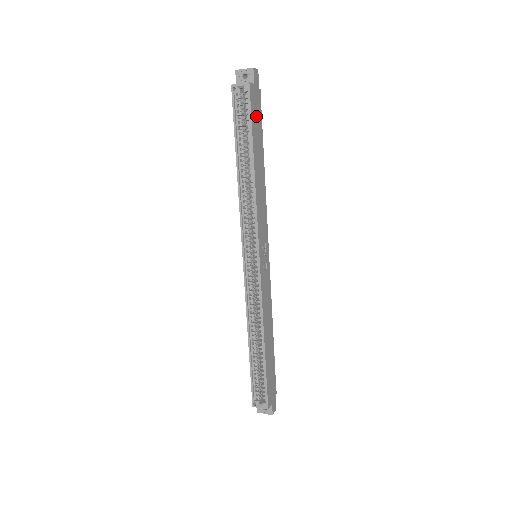
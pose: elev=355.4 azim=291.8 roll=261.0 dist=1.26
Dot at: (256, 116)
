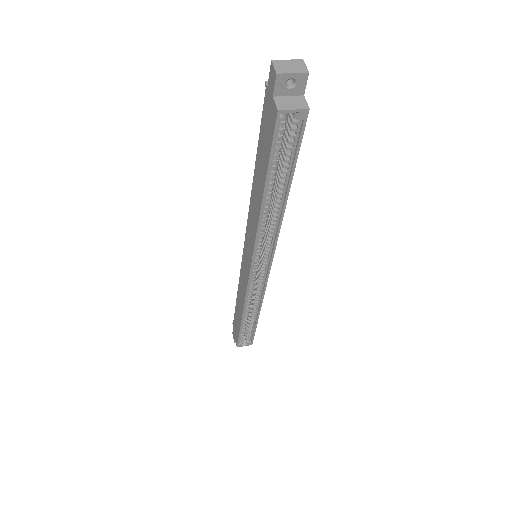
Dot at: occluded
